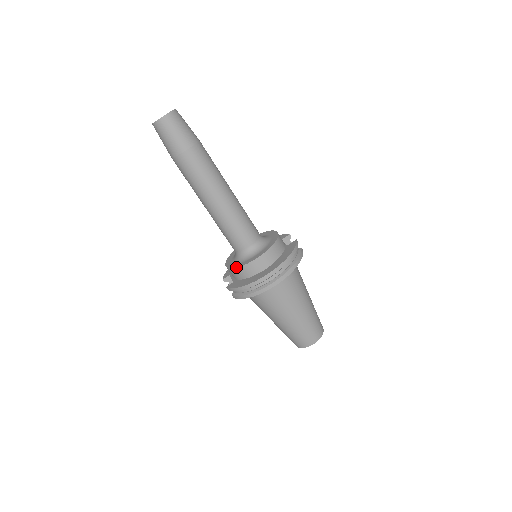
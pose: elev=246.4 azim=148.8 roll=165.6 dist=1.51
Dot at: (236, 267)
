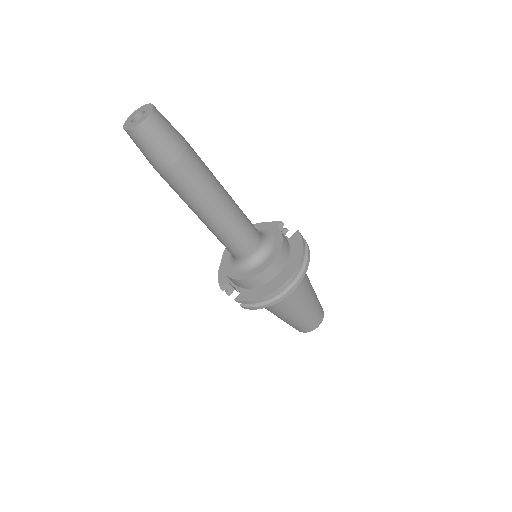
Dot at: (246, 278)
